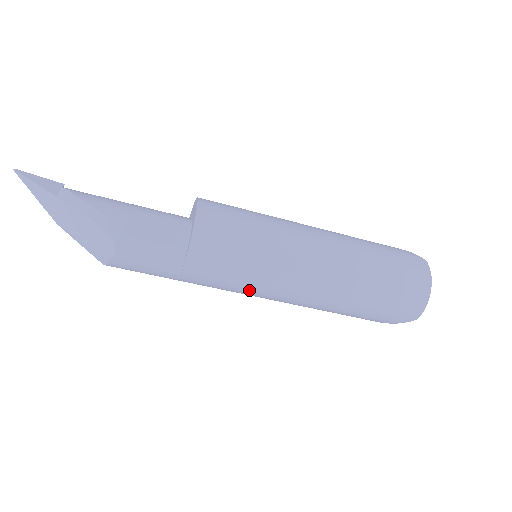
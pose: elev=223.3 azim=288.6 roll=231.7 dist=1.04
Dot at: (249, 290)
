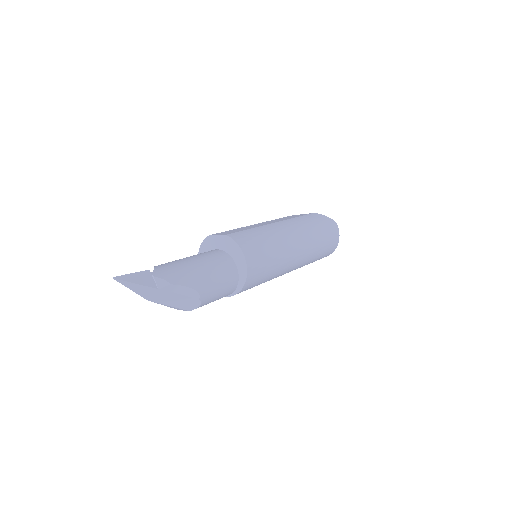
Dot at: occluded
